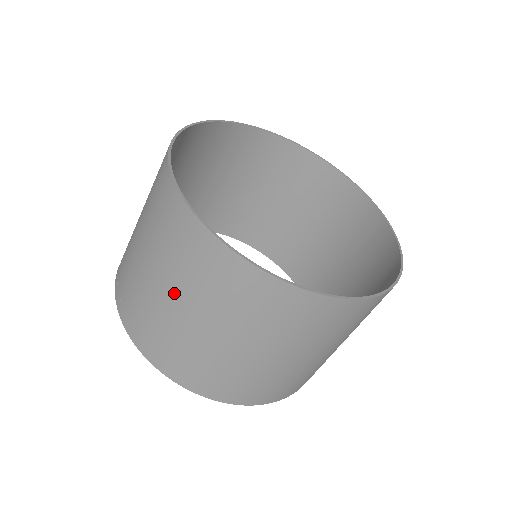
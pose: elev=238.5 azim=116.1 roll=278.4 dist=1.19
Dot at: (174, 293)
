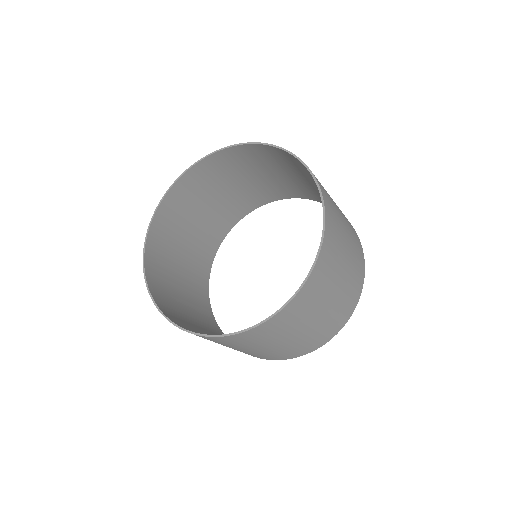
Dot at: occluded
